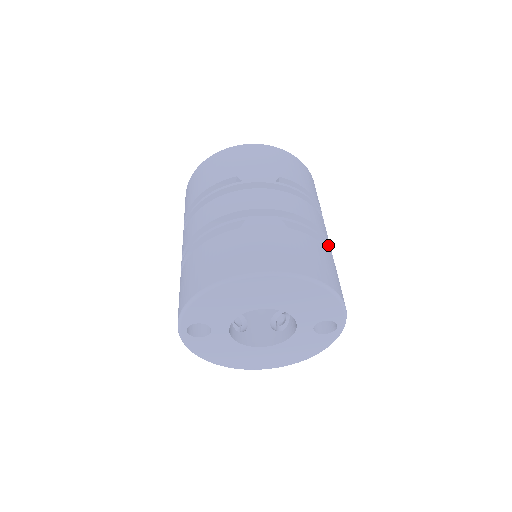
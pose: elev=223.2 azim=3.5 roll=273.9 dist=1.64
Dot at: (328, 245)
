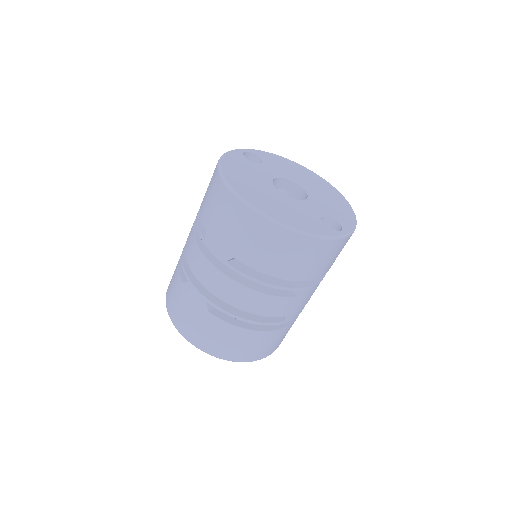
Dot at: (261, 323)
